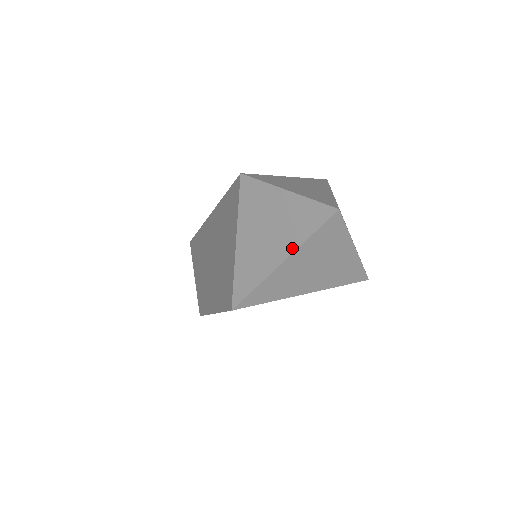
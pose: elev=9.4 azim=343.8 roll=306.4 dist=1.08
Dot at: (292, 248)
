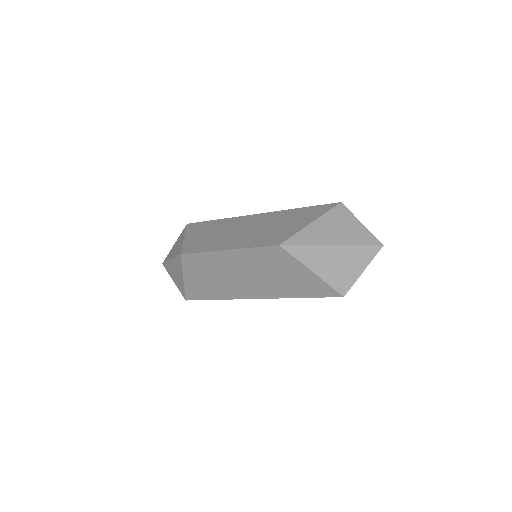
Dot at: (346, 243)
